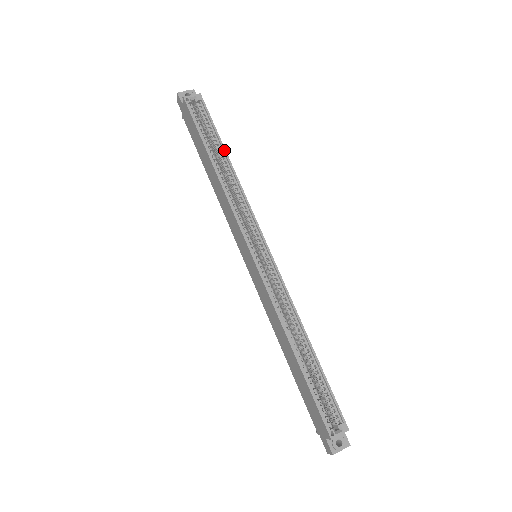
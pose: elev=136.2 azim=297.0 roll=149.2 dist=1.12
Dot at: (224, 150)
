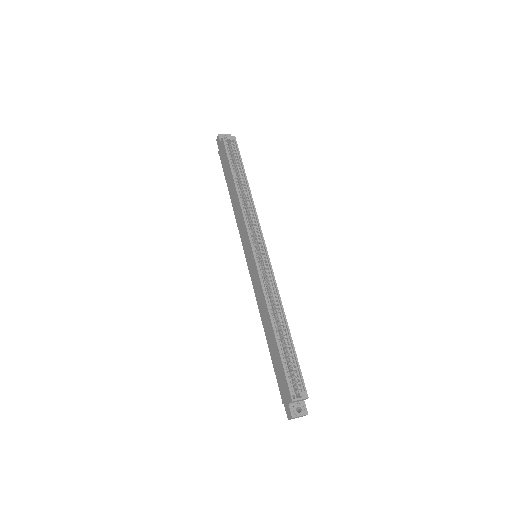
Dot at: (245, 176)
